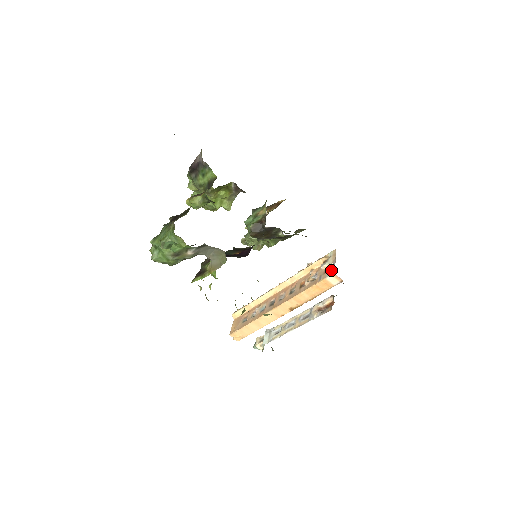
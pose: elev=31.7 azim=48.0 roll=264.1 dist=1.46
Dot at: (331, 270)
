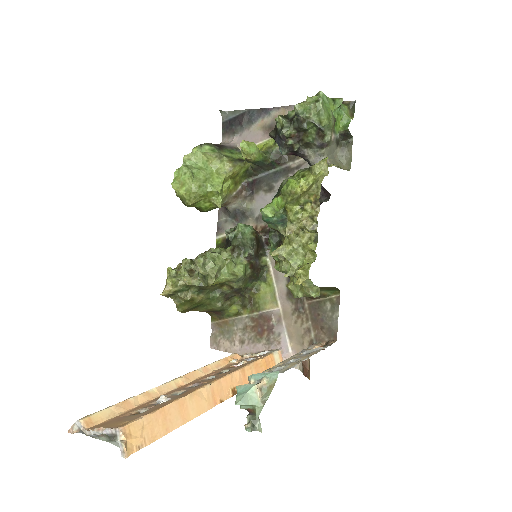
Dot at: (269, 351)
